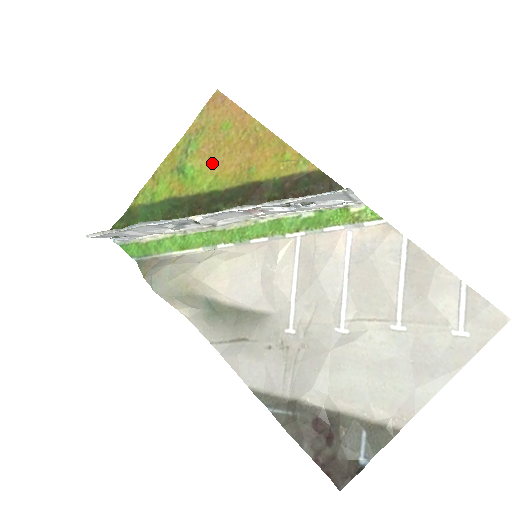
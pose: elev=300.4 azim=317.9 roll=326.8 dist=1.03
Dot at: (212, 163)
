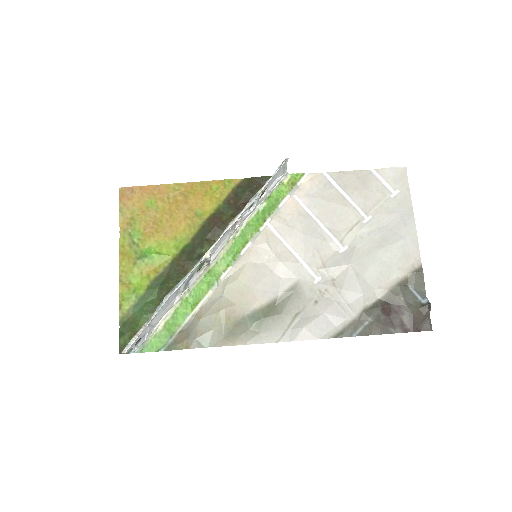
Dot at: (164, 233)
